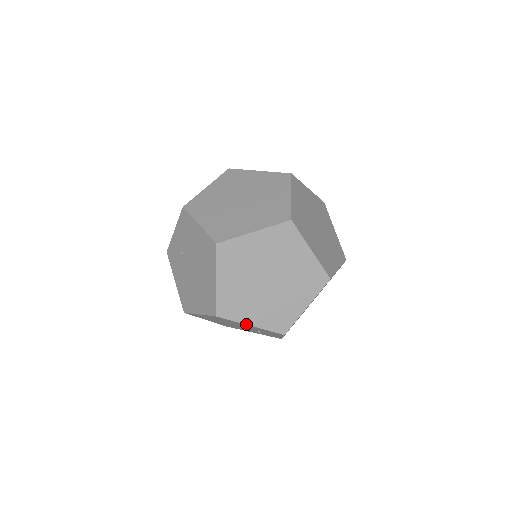
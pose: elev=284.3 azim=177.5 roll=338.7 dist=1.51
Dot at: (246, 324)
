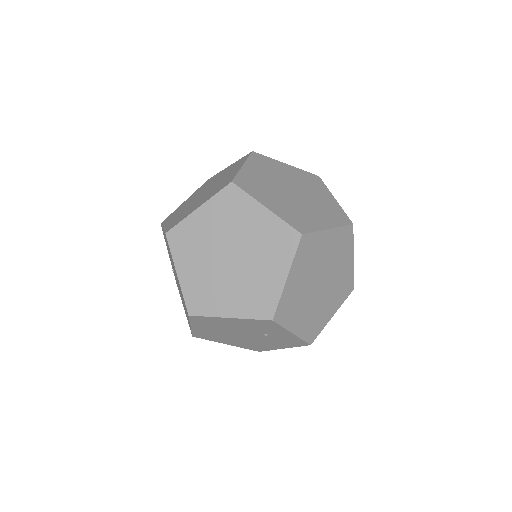
Dot at: (224, 317)
